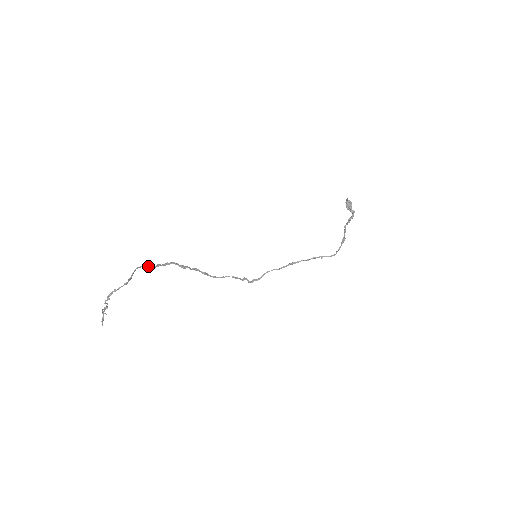
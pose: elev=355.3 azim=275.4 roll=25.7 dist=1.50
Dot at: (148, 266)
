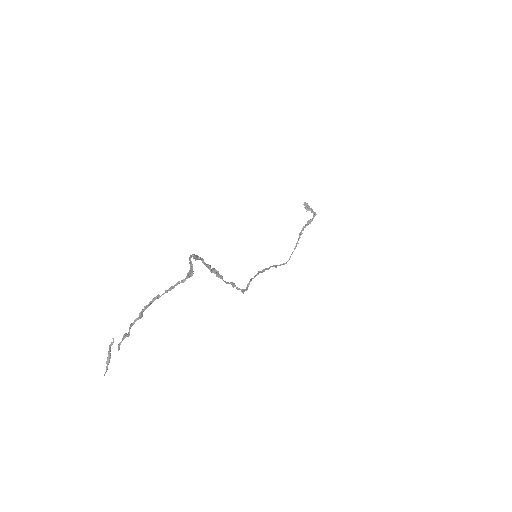
Dot at: (196, 256)
